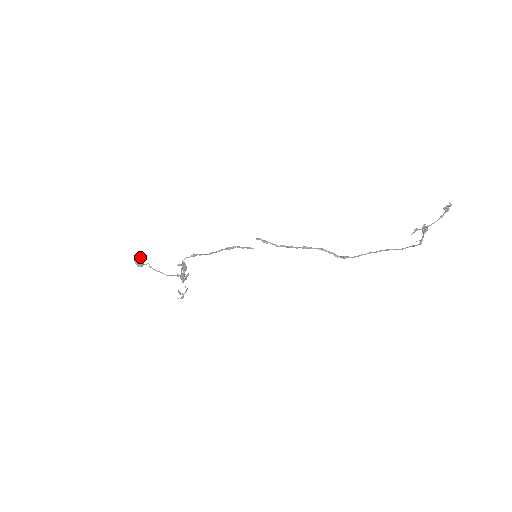
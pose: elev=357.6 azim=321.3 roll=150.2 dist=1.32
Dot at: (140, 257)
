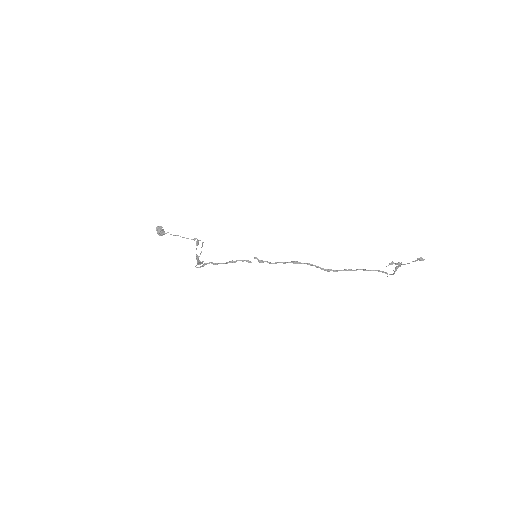
Dot at: (161, 229)
